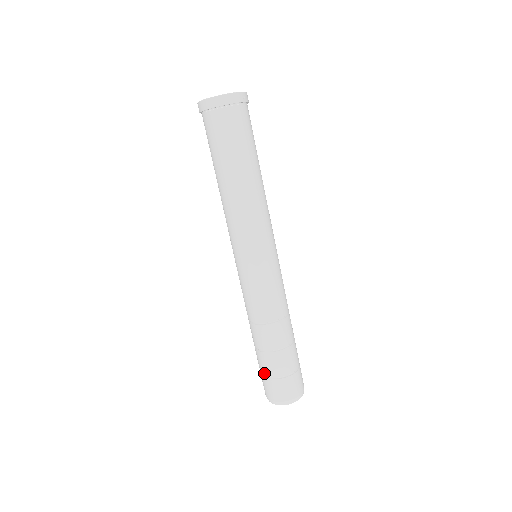
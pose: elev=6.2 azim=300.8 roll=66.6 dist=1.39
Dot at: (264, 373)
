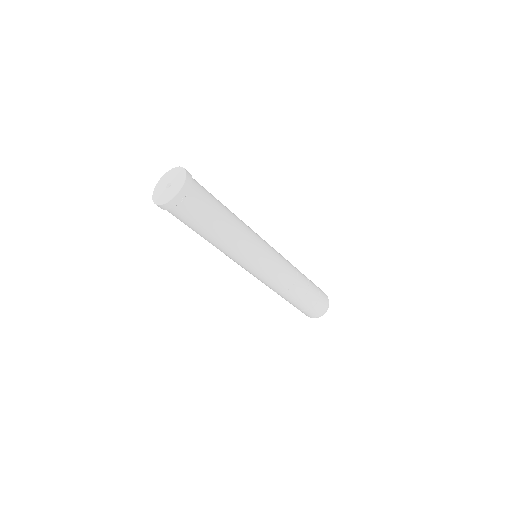
Dot at: occluded
